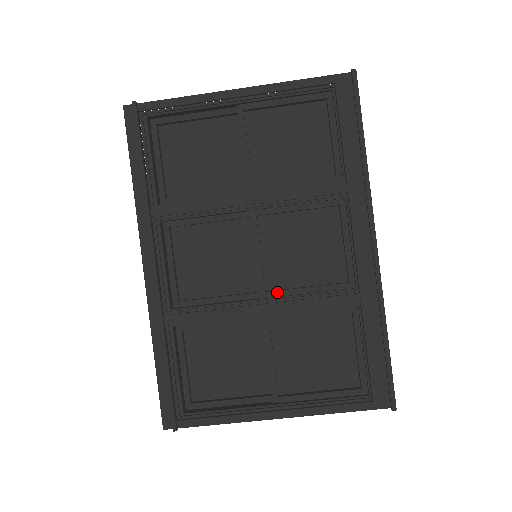
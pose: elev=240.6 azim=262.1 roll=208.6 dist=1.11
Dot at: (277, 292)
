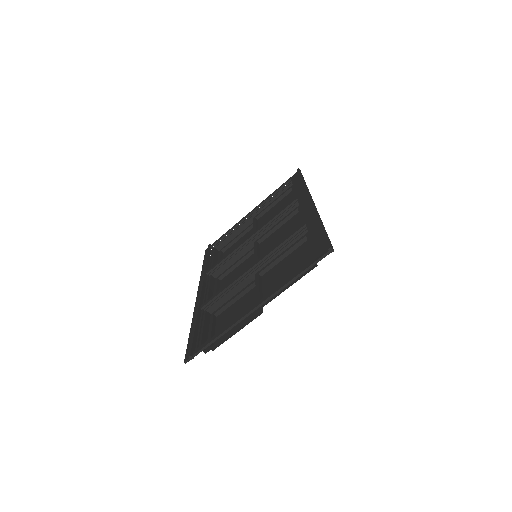
Dot at: occluded
